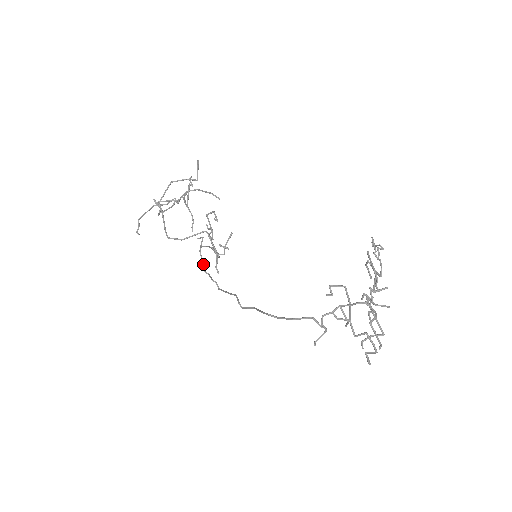
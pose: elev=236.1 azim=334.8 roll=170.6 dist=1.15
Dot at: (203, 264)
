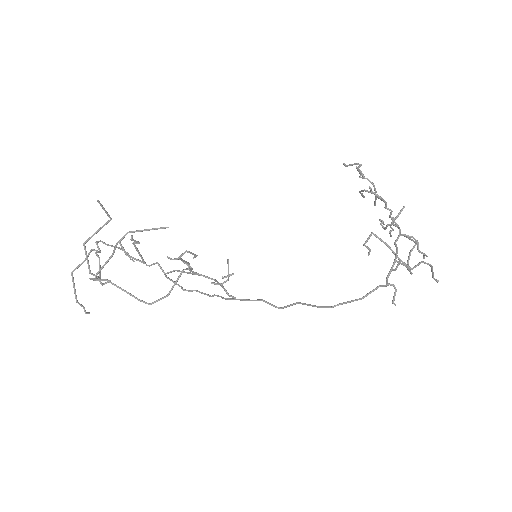
Dot at: (178, 285)
